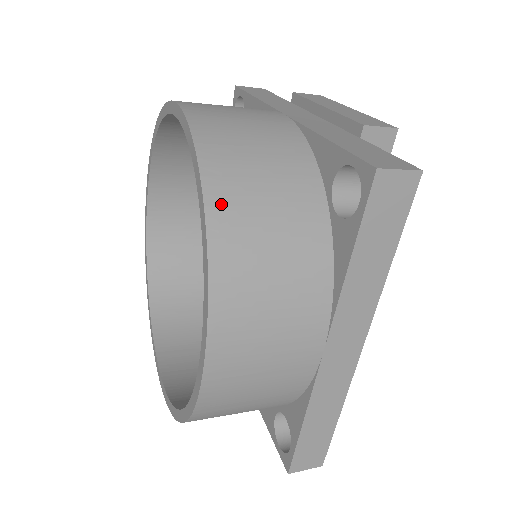
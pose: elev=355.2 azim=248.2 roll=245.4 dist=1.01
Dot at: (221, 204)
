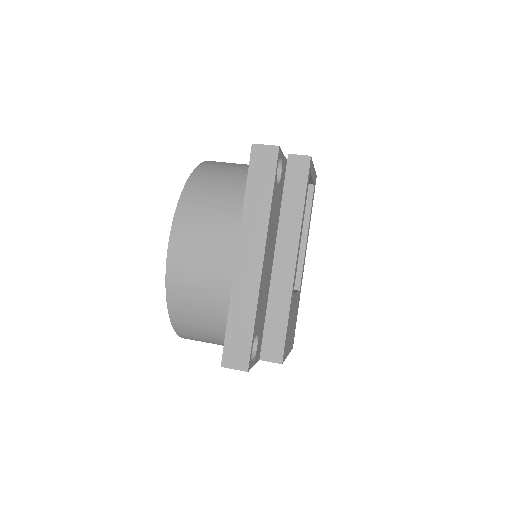
Dot at: (198, 177)
